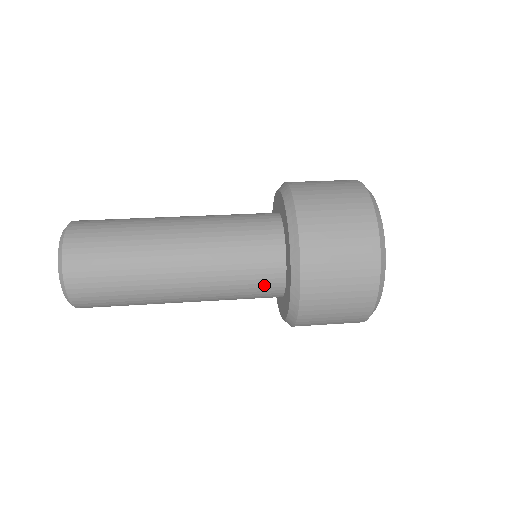
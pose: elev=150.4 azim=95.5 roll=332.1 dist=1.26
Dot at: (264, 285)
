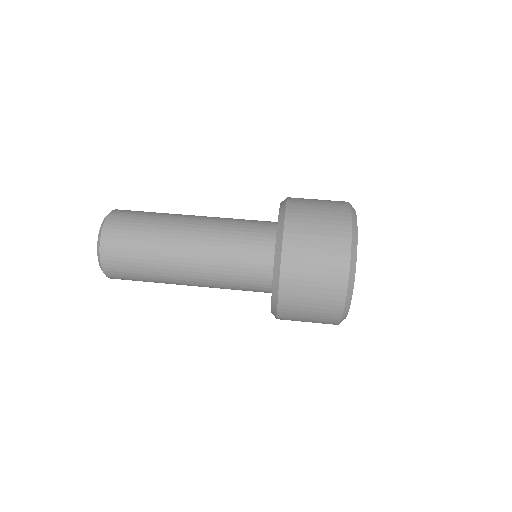
Dot at: (256, 257)
